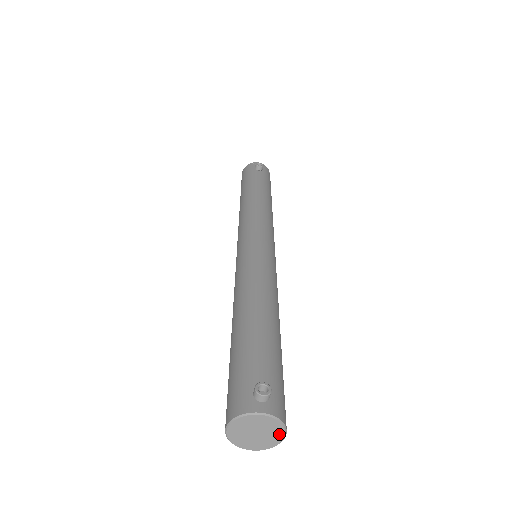
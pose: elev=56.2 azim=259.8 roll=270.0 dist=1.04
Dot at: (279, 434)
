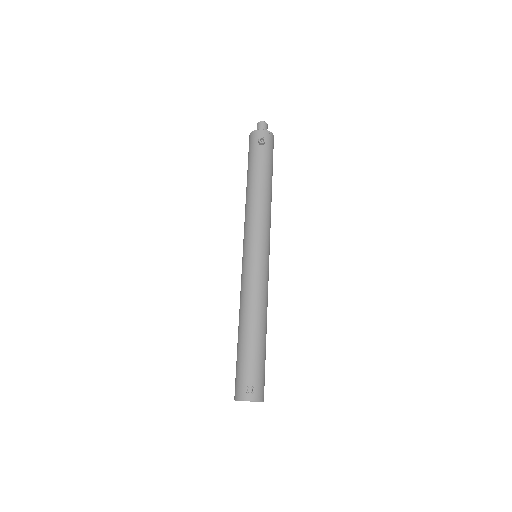
Dot at: occluded
